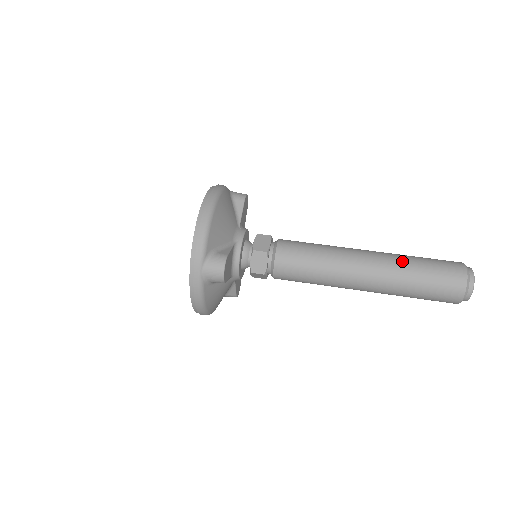
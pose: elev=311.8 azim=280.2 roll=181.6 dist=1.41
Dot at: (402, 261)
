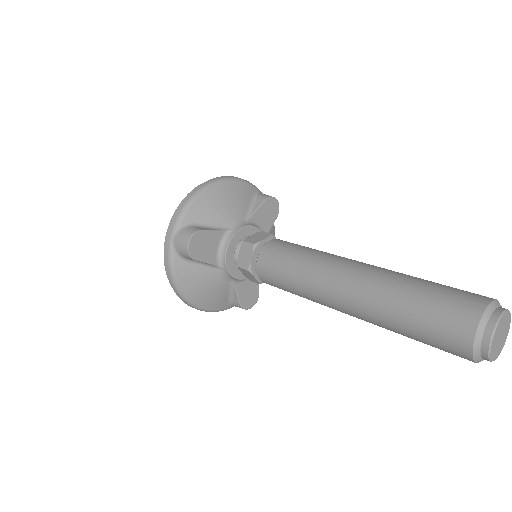
Dot at: (397, 277)
